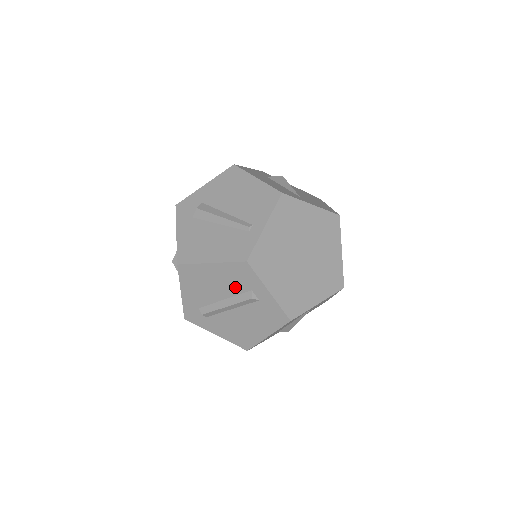
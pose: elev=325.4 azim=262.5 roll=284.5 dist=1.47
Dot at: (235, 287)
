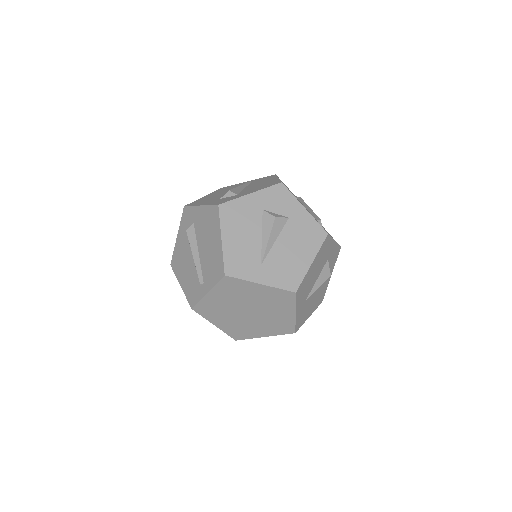
Dot at: occluded
